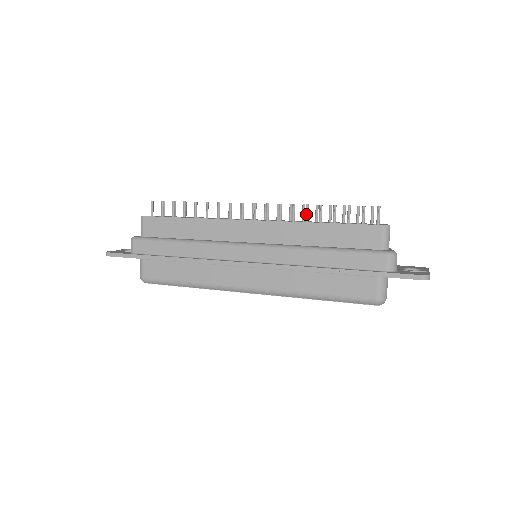
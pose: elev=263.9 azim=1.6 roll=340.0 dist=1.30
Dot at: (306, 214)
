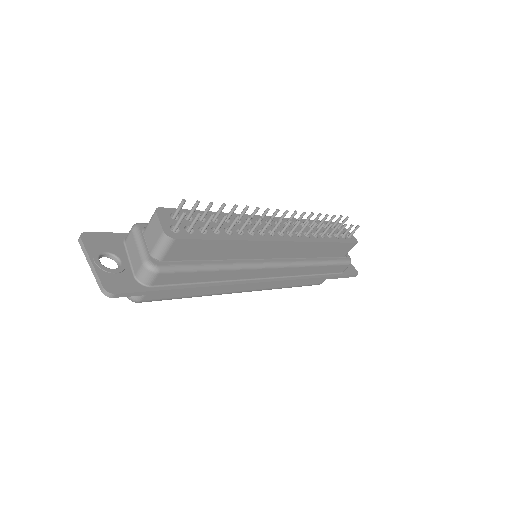
Dot at: occluded
